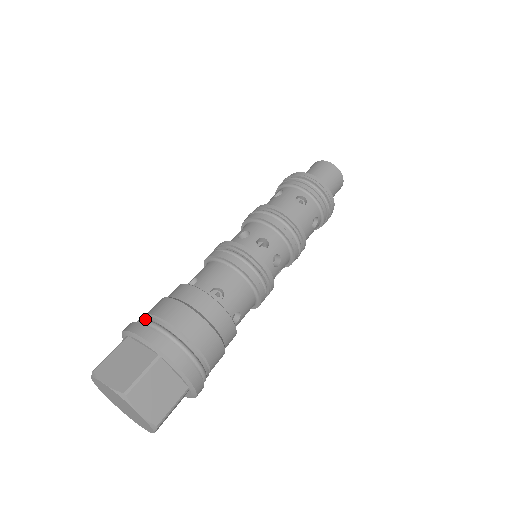
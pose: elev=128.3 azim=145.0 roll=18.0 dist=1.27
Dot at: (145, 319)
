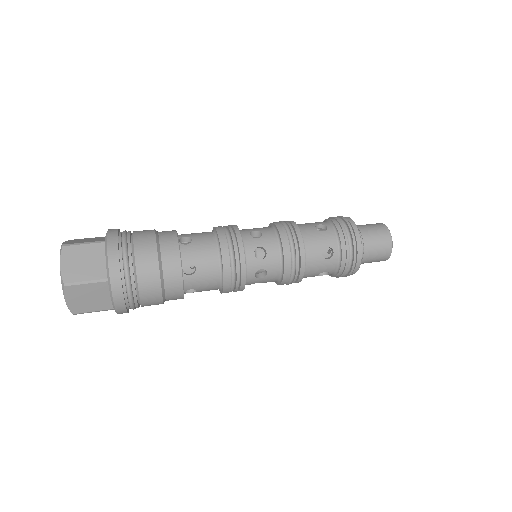
Dot at: occluded
